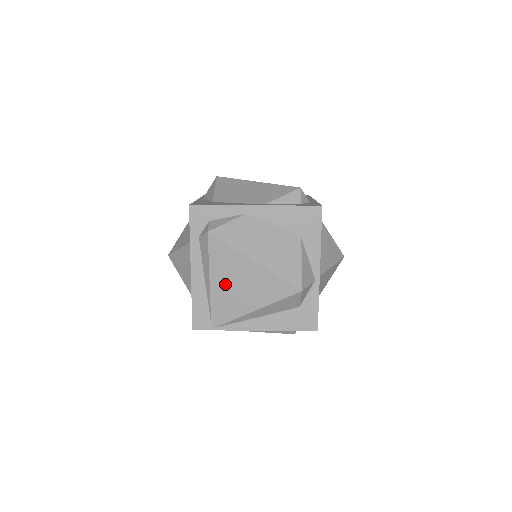
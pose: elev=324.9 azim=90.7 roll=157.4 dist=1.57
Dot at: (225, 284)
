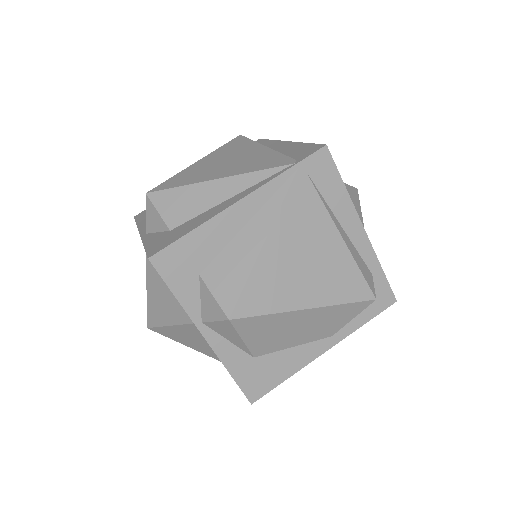
Dot at: occluded
